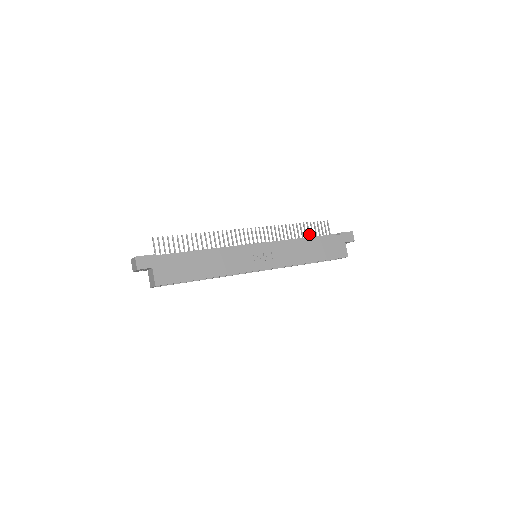
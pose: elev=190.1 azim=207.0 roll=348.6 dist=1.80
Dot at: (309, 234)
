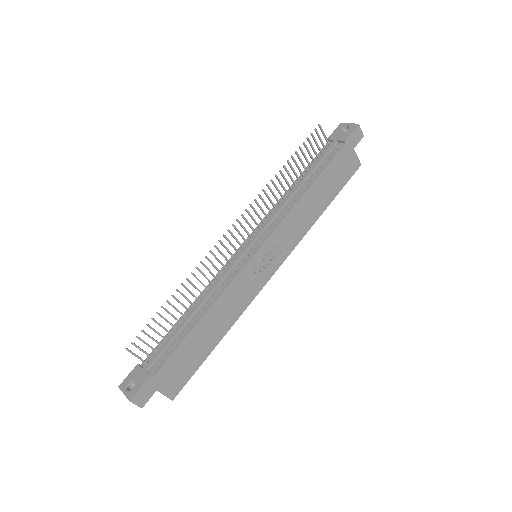
Dot at: (303, 166)
